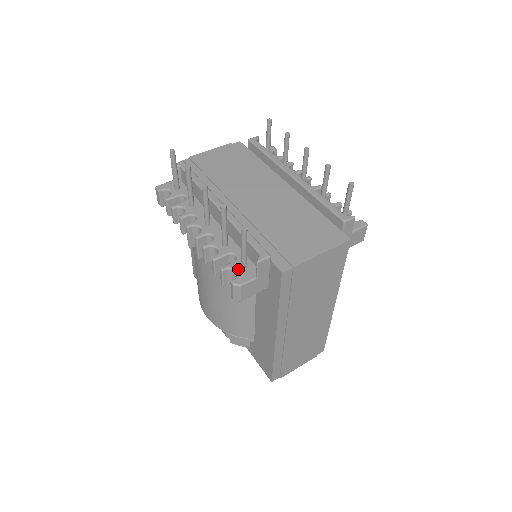
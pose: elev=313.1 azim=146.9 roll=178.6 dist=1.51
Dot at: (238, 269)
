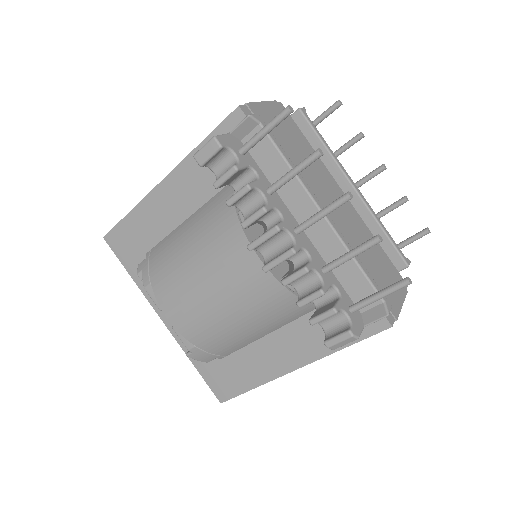
Dot at: (348, 312)
